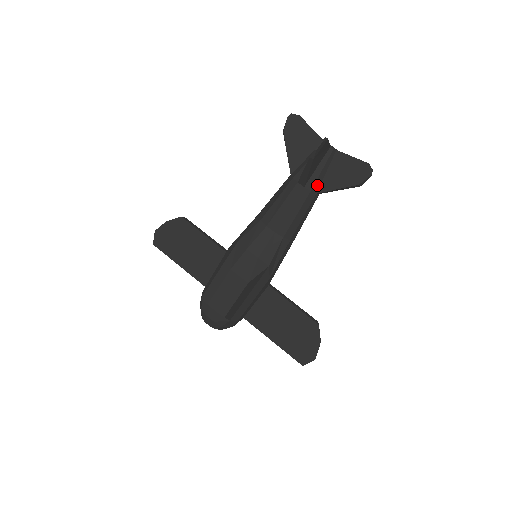
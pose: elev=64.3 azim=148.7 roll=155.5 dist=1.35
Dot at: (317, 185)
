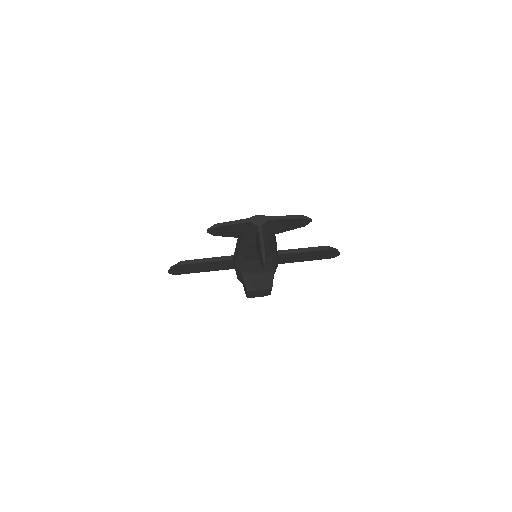
Dot at: (270, 235)
